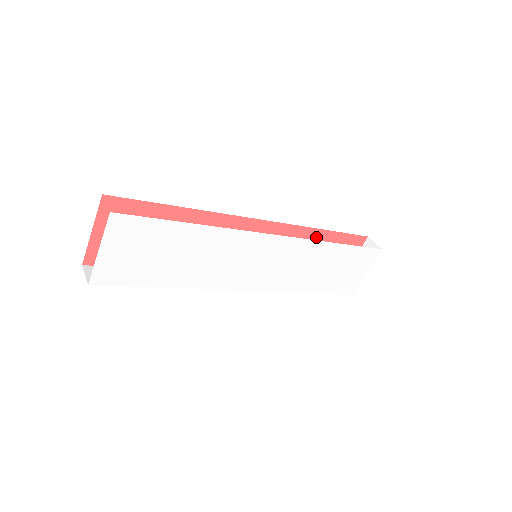
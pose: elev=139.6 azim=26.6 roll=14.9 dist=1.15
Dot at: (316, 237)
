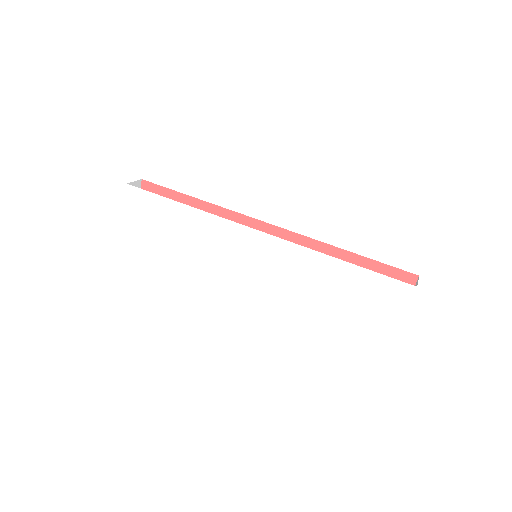
Dot at: (337, 257)
